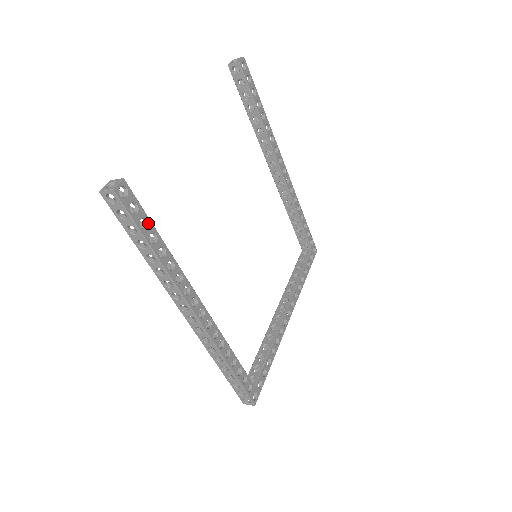
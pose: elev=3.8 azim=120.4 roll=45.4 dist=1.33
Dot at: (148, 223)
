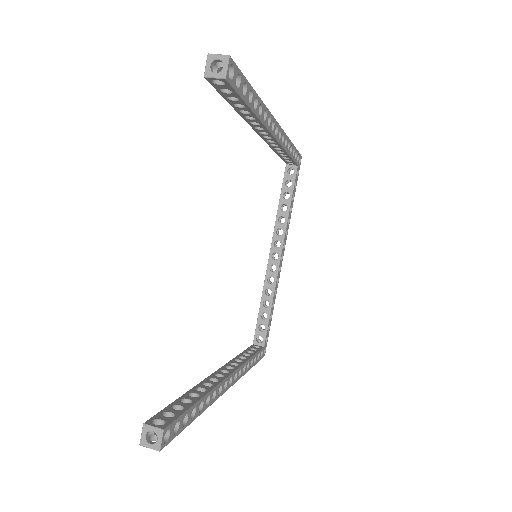
Dot at: (188, 414)
